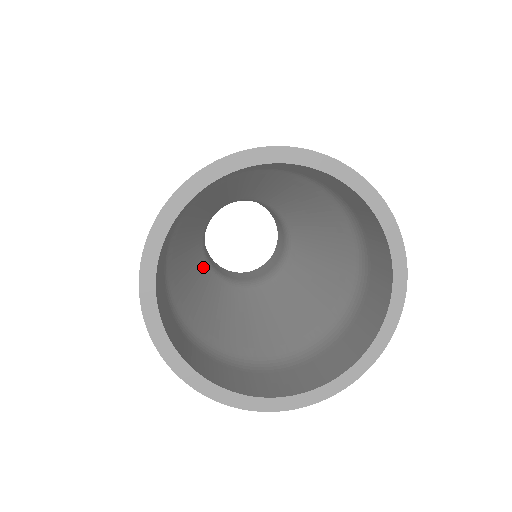
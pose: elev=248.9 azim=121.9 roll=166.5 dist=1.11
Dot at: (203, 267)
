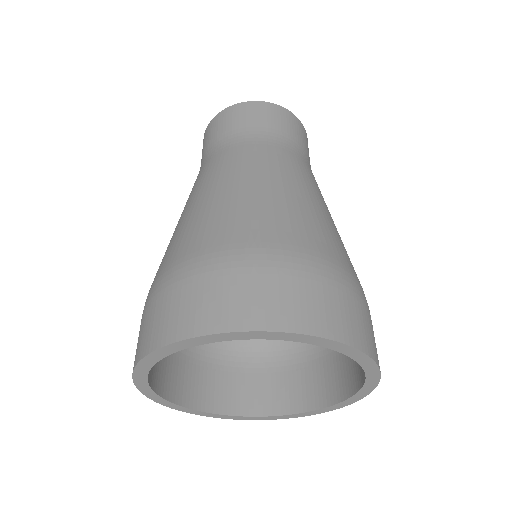
Dot at: occluded
